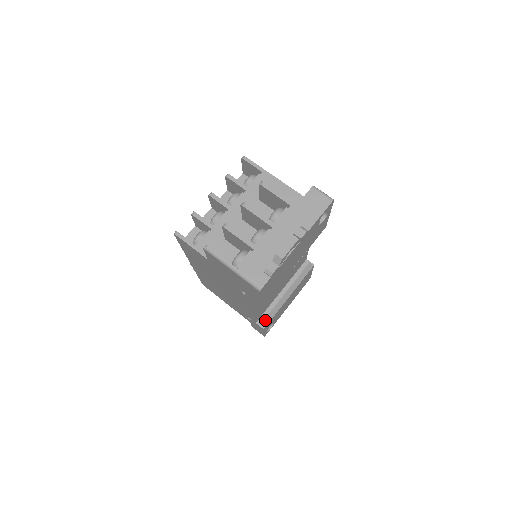
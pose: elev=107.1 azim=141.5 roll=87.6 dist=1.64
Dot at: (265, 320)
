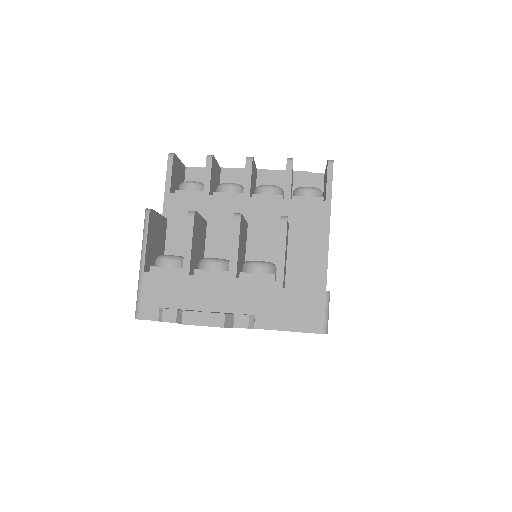
Dot at: occluded
